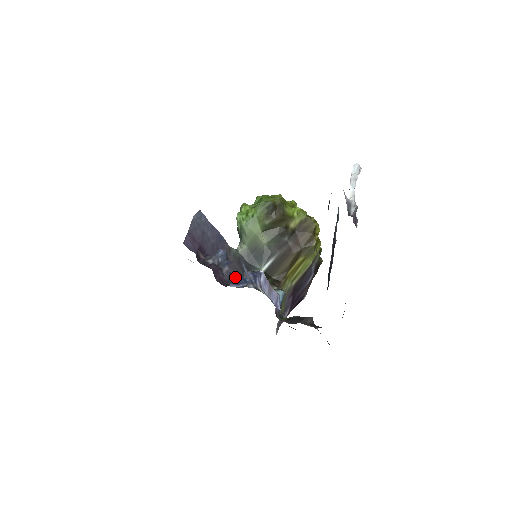
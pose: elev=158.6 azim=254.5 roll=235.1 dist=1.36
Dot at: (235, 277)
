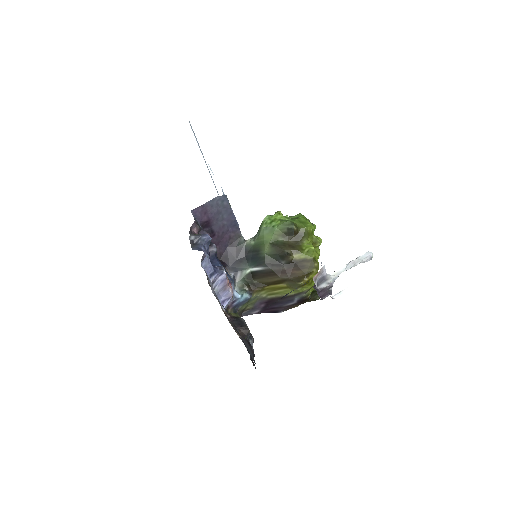
Dot at: (215, 260)
